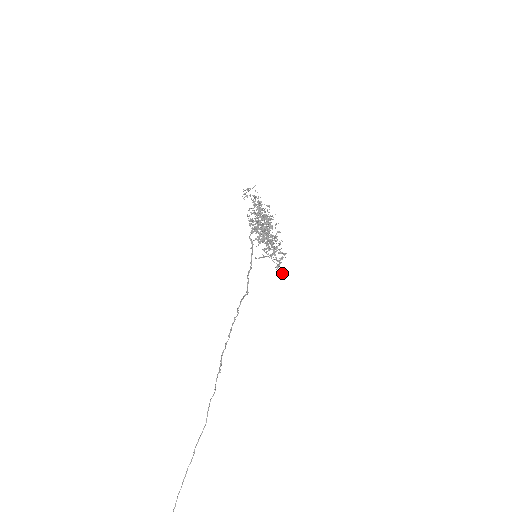
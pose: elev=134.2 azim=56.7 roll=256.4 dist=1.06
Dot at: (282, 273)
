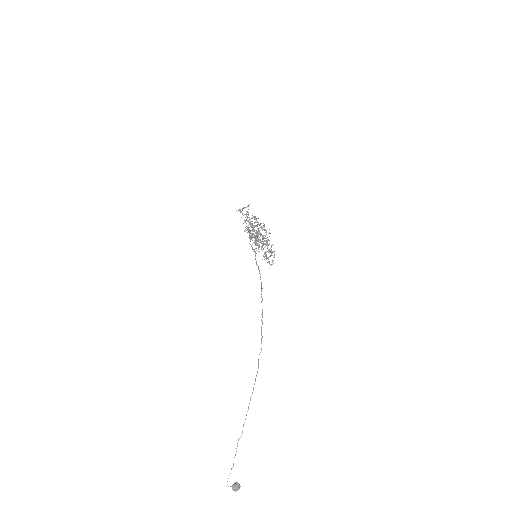
Dot at: occluded
